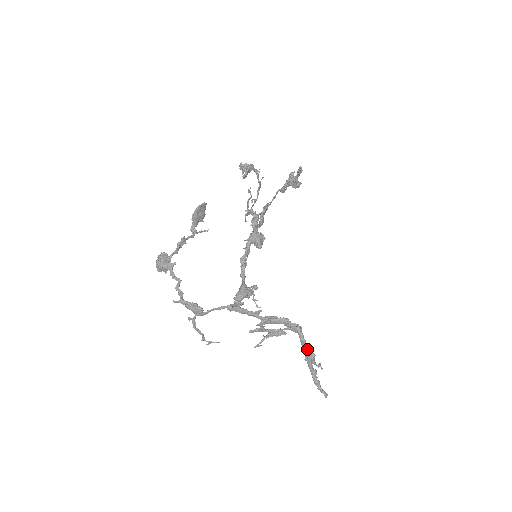
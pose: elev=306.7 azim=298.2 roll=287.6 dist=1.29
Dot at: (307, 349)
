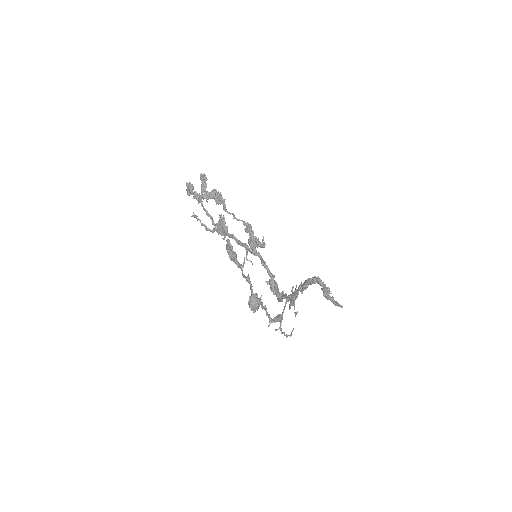
Dot at: (325, 288)
